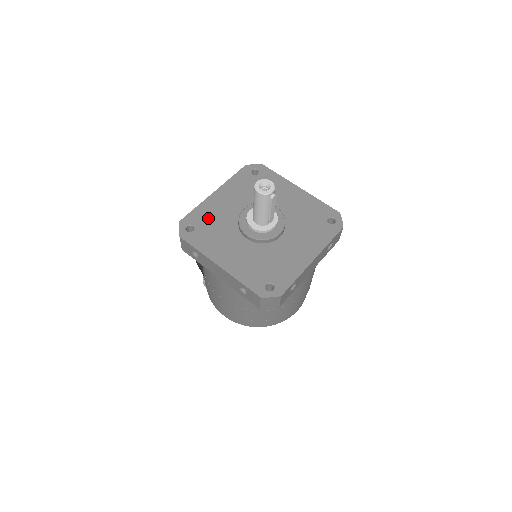
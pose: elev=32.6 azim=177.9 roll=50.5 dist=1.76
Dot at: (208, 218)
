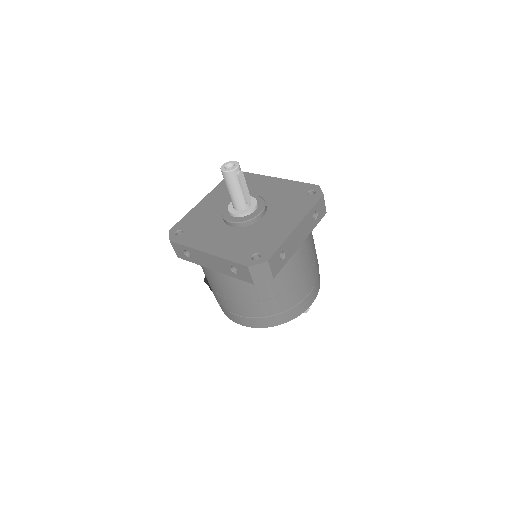
Dot at: (195, 221)
